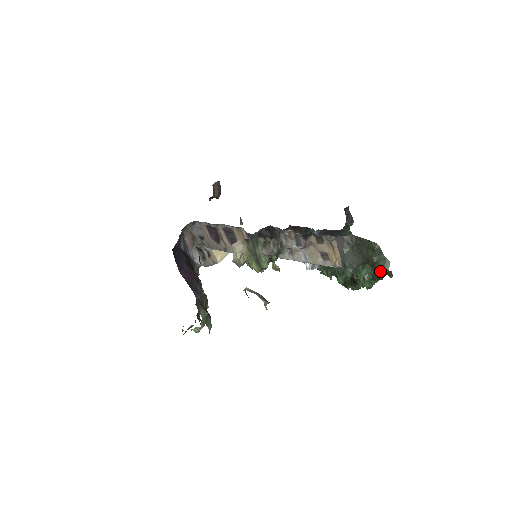
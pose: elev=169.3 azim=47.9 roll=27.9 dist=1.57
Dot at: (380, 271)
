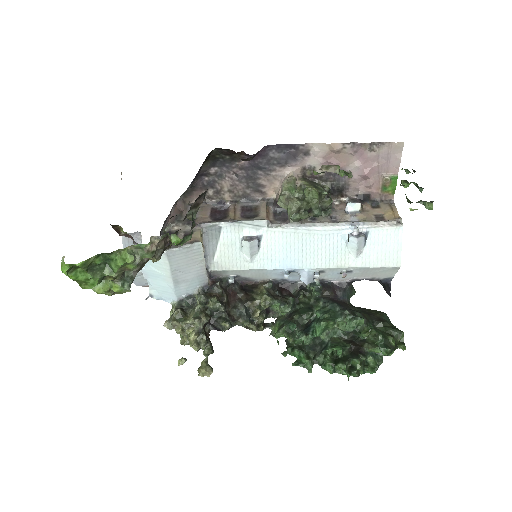
Dot at: (392, 335)
